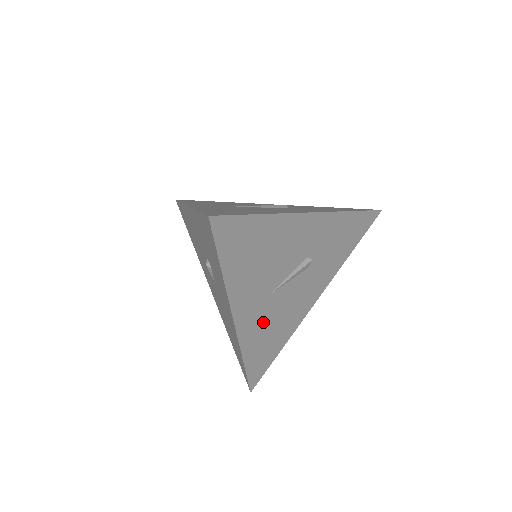
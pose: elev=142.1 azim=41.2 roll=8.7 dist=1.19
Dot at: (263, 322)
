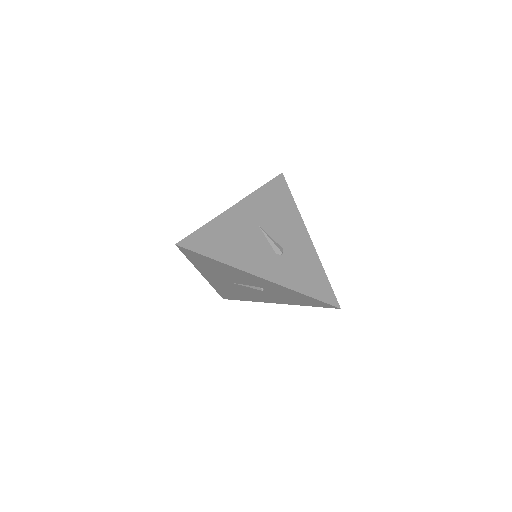
Dot at: (227, 286)
